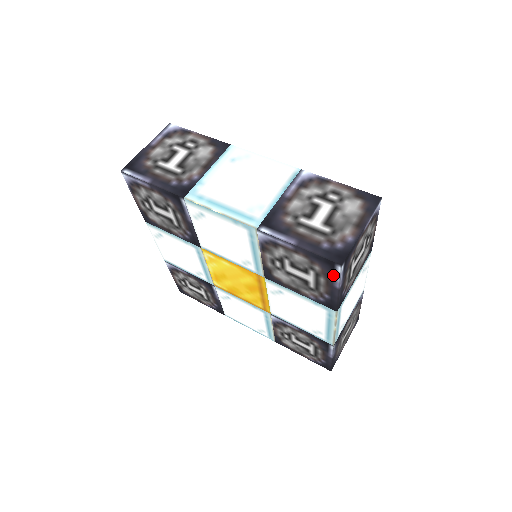
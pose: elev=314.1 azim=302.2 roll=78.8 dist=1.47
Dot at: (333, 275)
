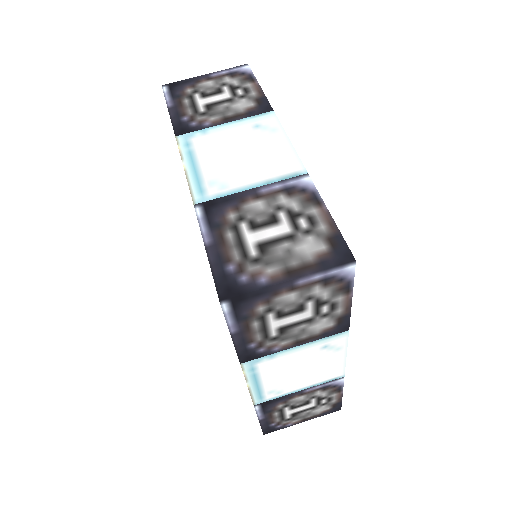
Dot at: occluded
